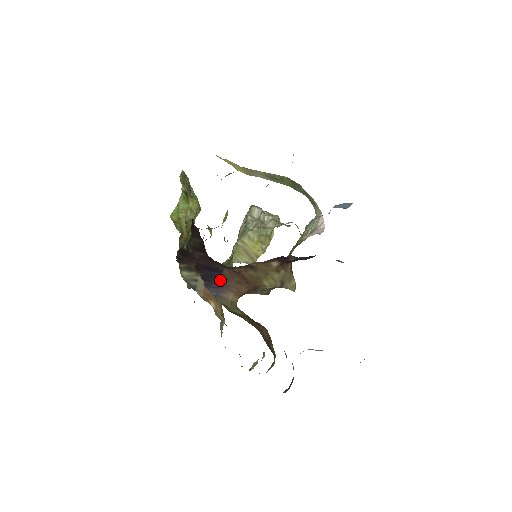
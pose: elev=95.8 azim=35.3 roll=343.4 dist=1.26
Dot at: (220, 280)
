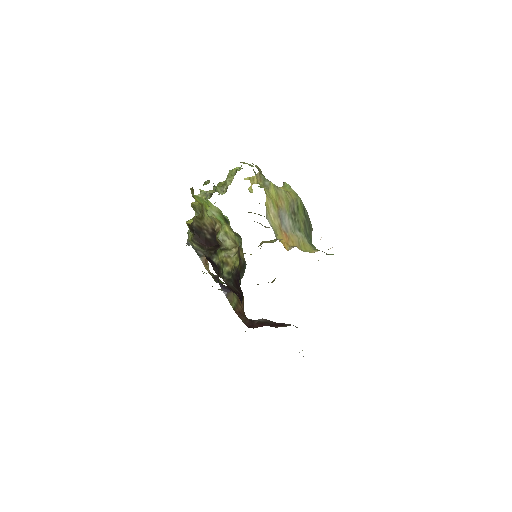
Dot at: occluded
